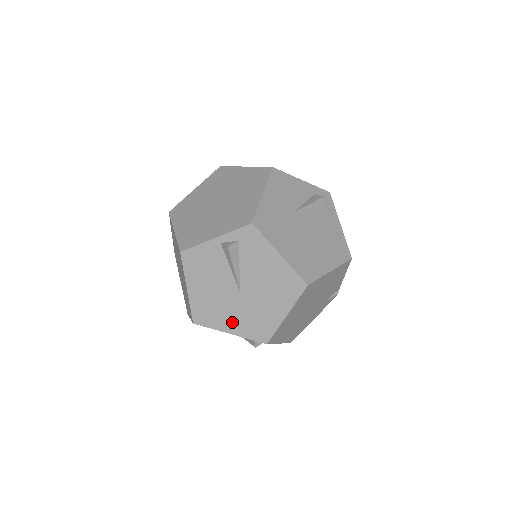
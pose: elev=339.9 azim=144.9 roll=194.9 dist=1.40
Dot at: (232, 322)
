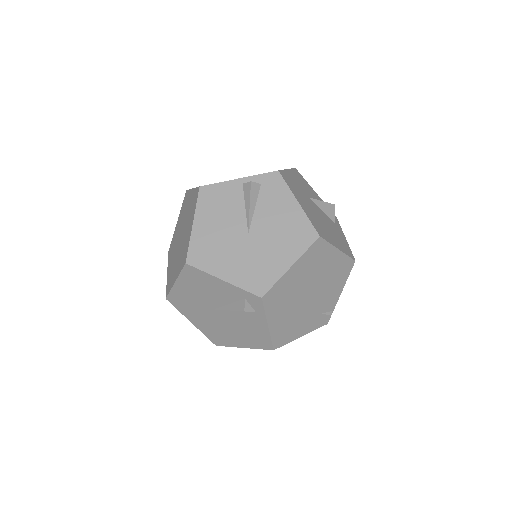
Dot at: (230, 267)
